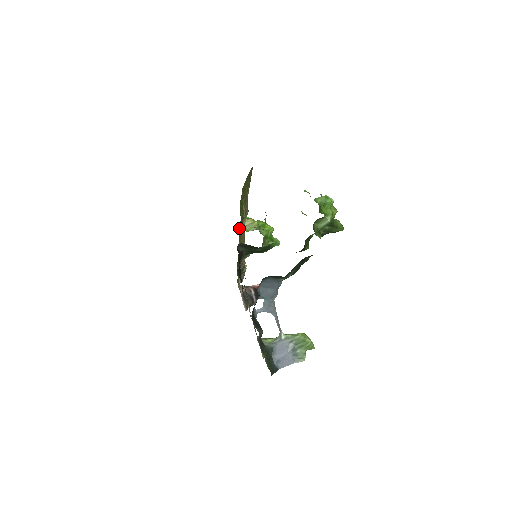
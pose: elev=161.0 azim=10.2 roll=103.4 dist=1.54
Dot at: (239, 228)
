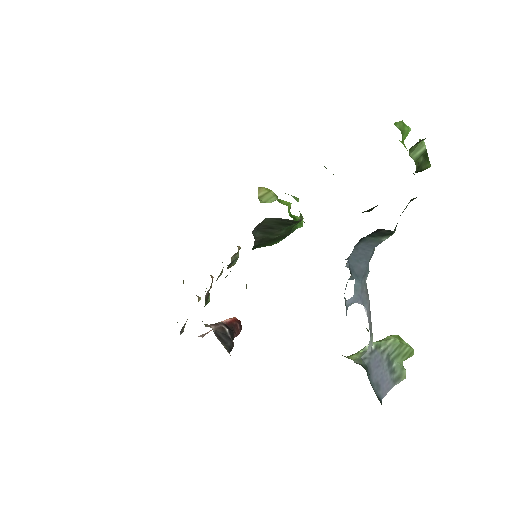
Dot at: occluded
